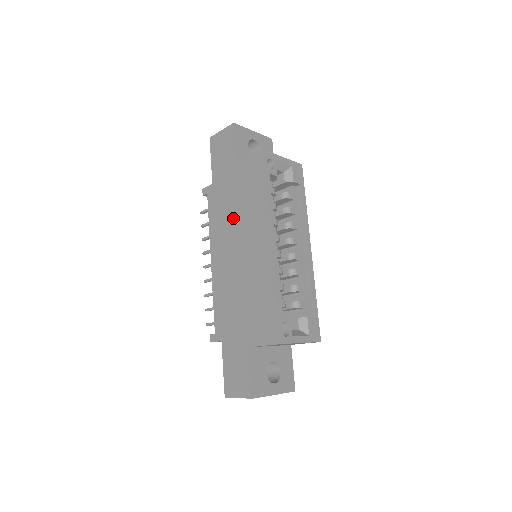
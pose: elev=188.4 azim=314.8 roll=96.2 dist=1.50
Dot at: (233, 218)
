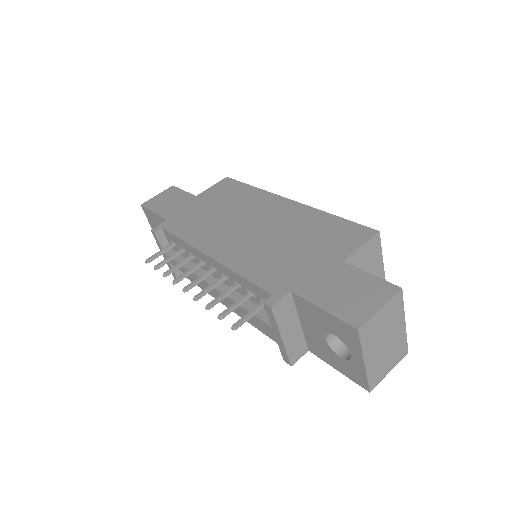
Dot at: (221, 217)
